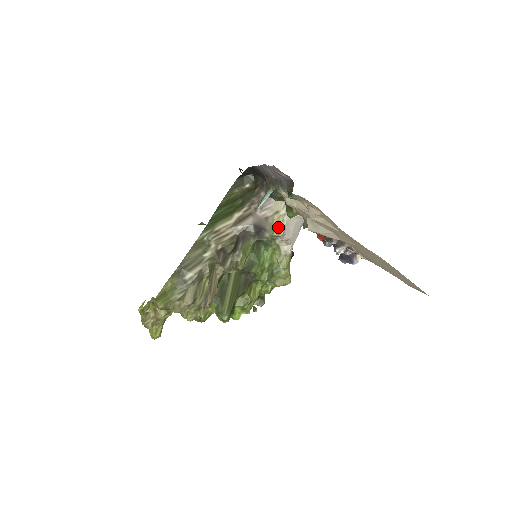
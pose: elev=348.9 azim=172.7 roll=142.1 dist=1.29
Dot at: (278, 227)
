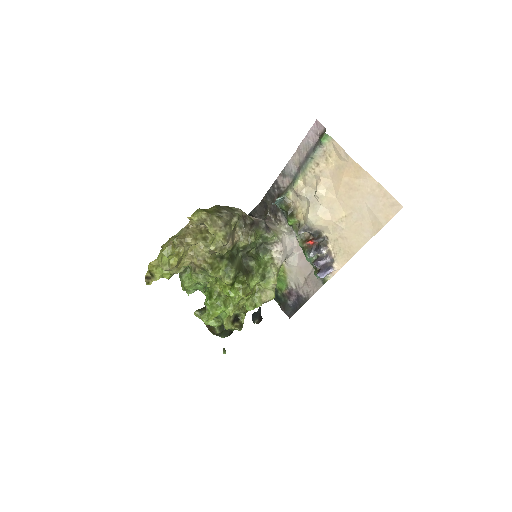
Dot at: (277, 236)
